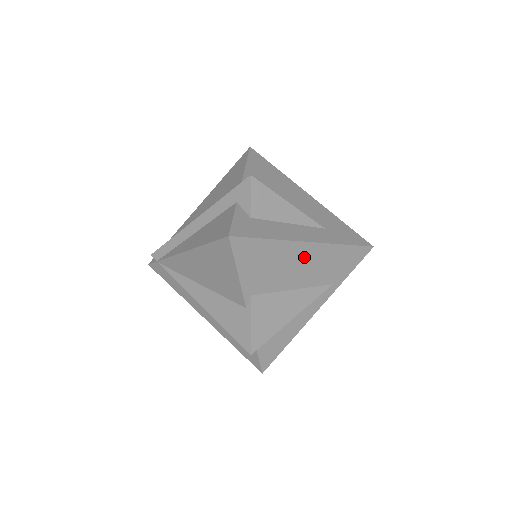
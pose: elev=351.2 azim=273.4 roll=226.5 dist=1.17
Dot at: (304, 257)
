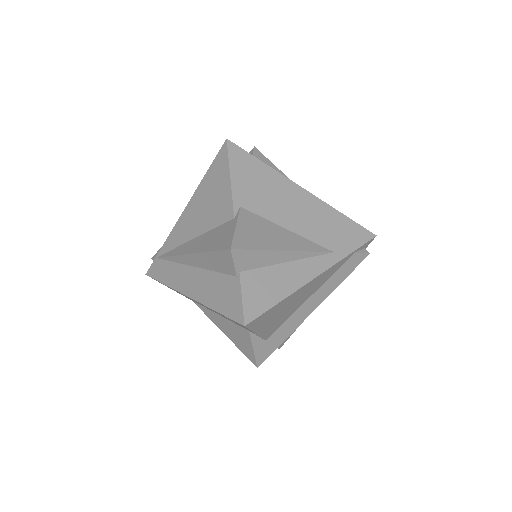
Dot at: (299, 201)
